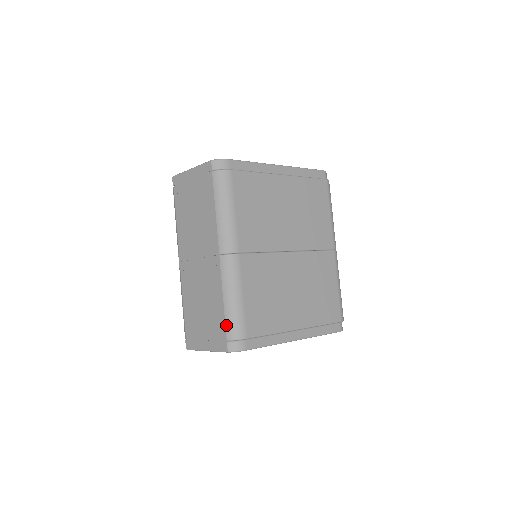
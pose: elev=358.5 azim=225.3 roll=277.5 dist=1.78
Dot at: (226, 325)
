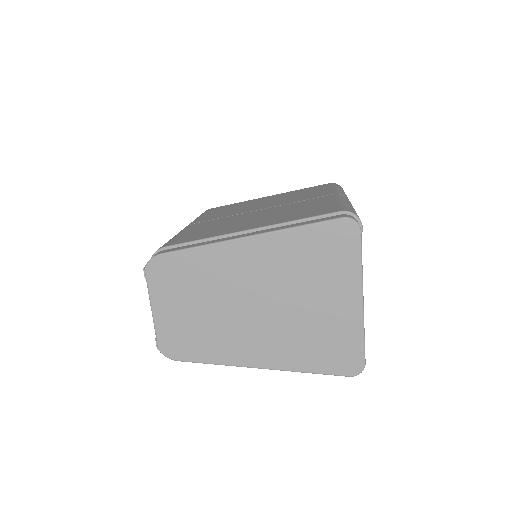
Dot at: occluded
